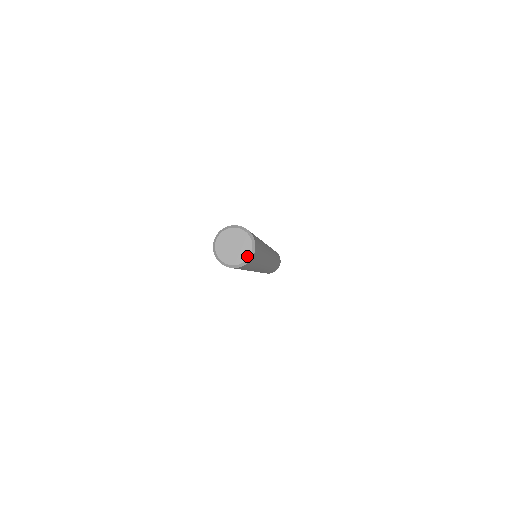
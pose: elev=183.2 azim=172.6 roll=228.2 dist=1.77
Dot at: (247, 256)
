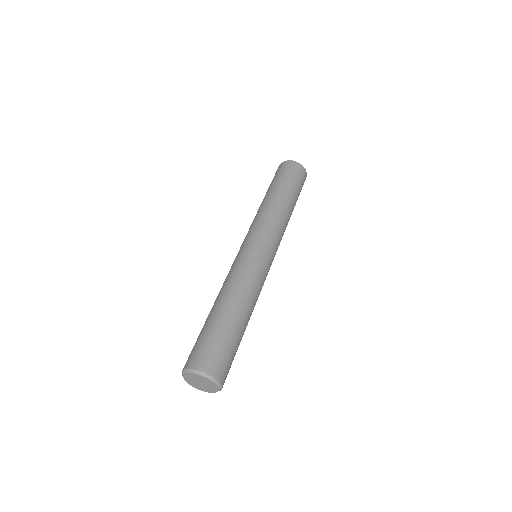
Dot at: (213, 392)
